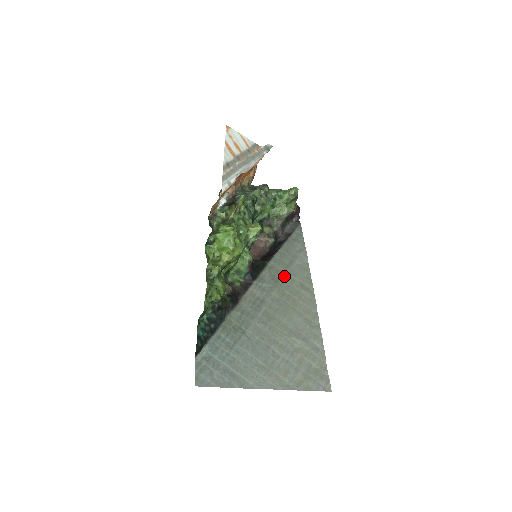
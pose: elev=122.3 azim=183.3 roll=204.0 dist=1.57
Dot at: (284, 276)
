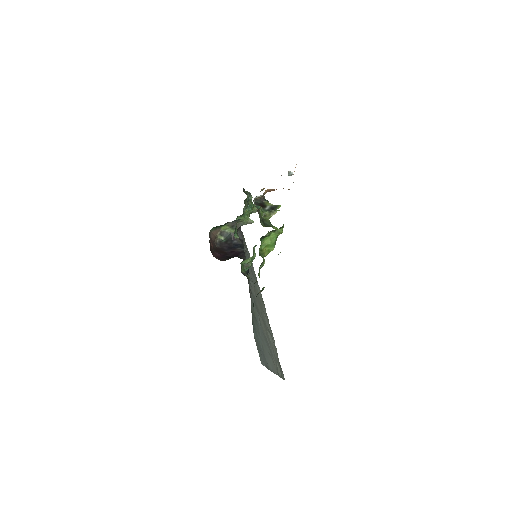
Dot at: (253, 278)
